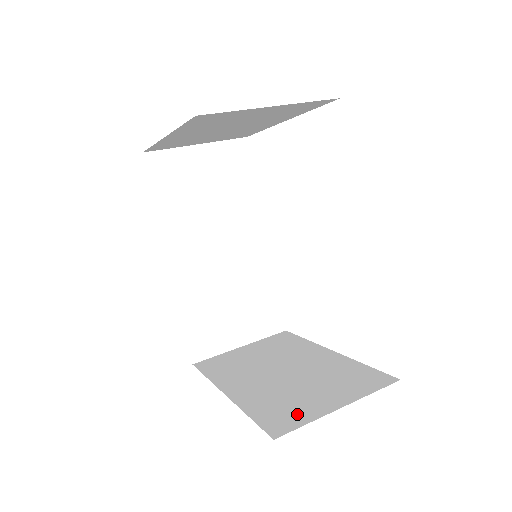
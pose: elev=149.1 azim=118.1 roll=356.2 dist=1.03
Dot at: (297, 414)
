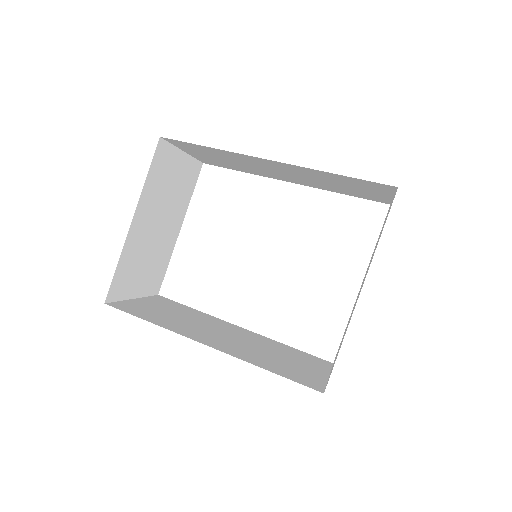
Dot at: (389, 210)
